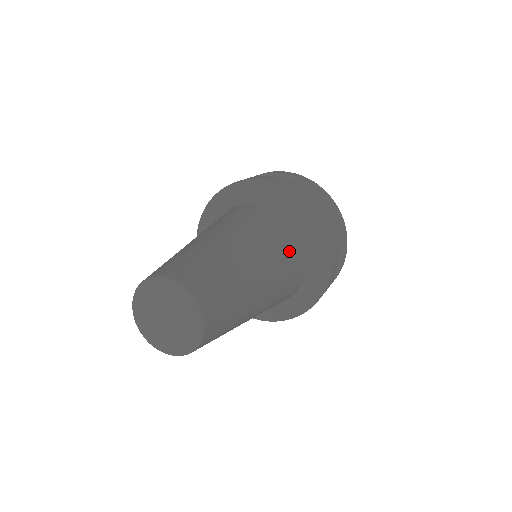
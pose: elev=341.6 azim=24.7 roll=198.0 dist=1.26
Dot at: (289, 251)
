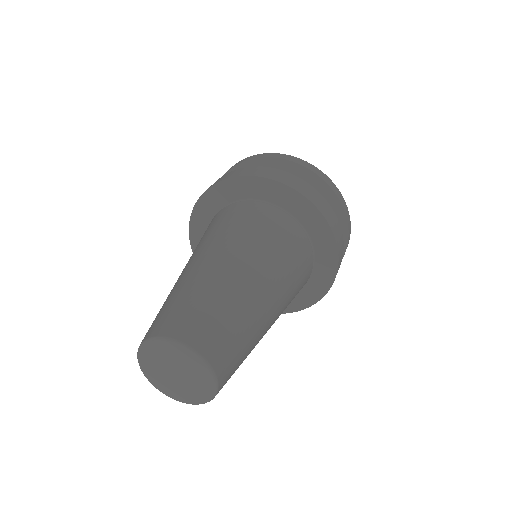
Dot at: (290, 255)
